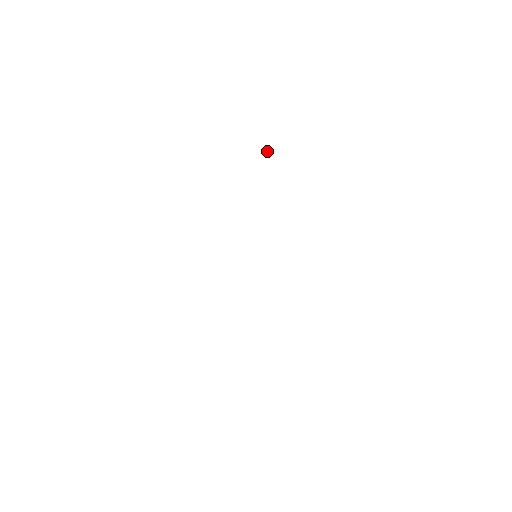
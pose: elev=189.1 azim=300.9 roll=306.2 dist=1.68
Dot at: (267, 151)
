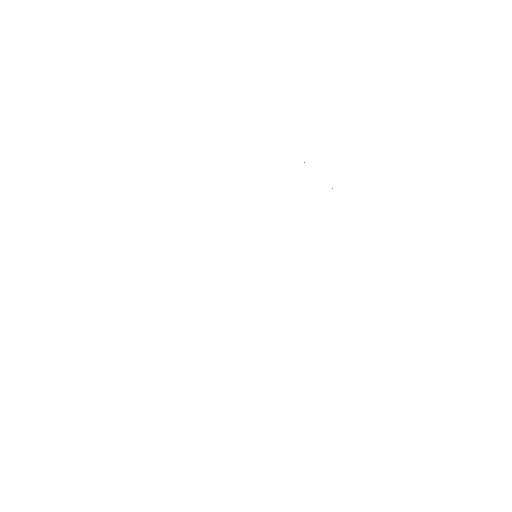
Dot at: occluded
